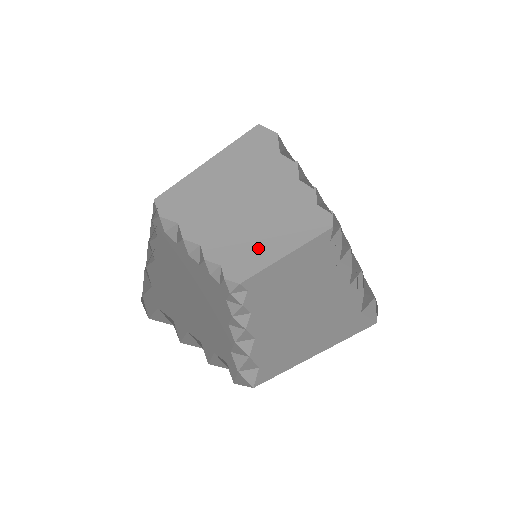
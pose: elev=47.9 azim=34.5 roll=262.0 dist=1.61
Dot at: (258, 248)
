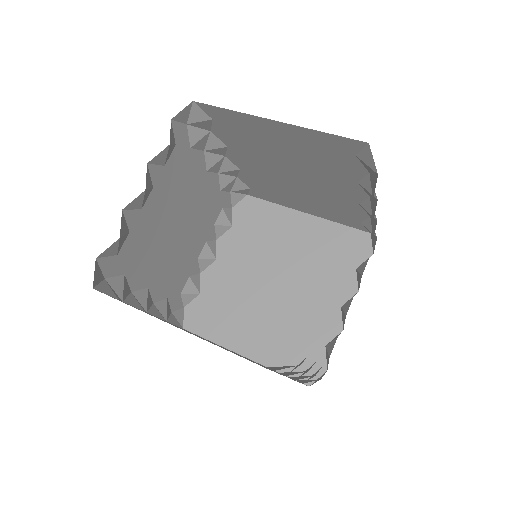
Dot at: (240, 319)
